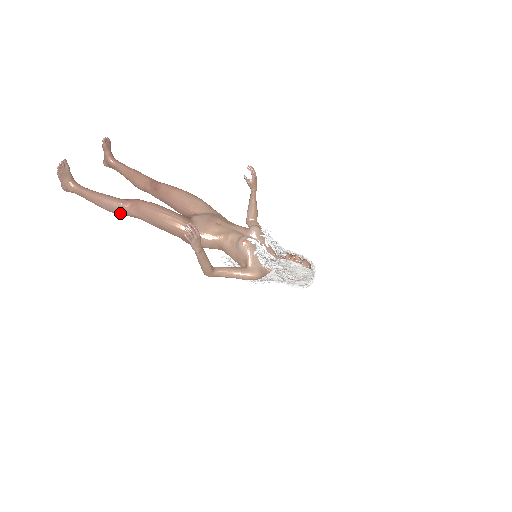
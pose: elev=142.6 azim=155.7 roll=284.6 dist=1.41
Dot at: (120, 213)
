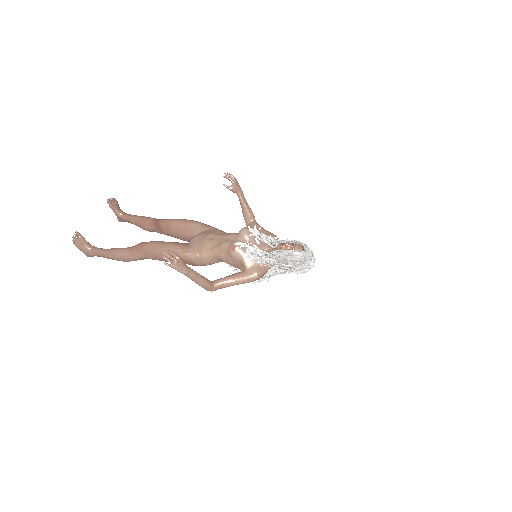
Dot at: (132, 260)
